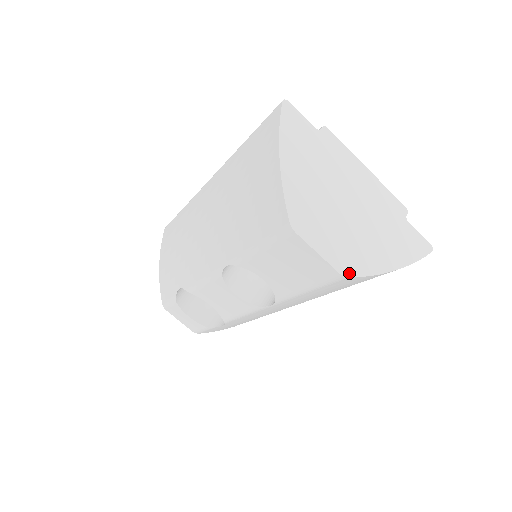
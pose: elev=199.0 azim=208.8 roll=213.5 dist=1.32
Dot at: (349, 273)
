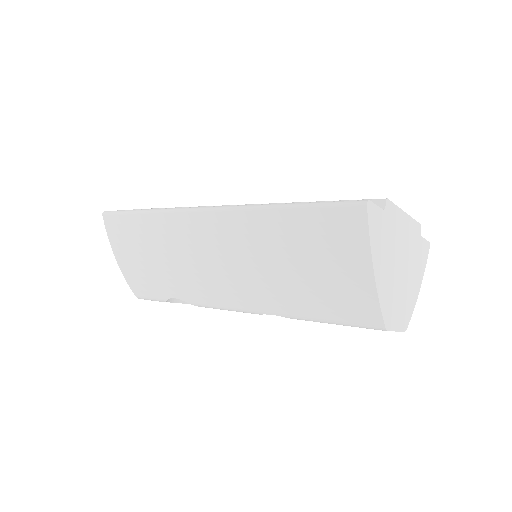
Dot at: (407, 324)
